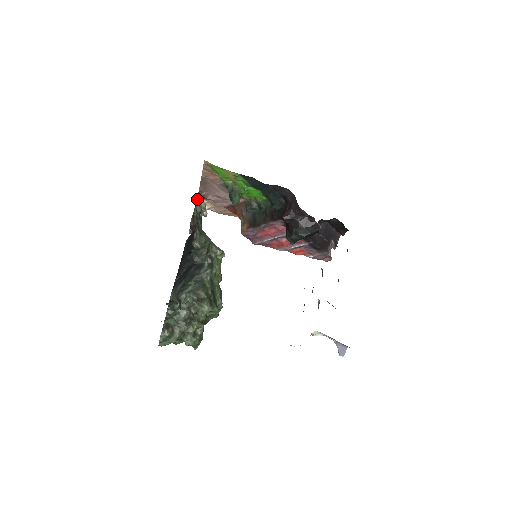
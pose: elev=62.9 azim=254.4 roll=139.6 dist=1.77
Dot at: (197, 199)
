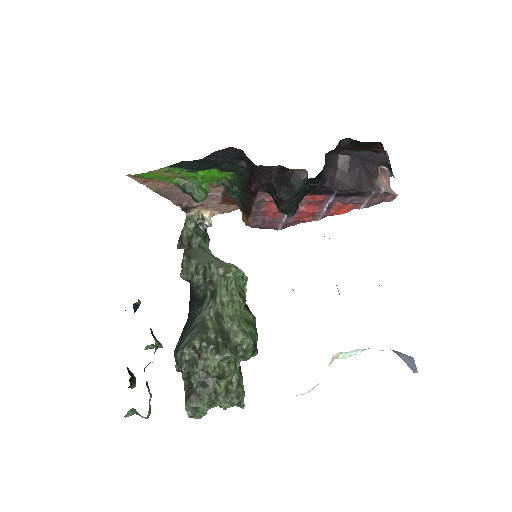
Dot at: (186, 213)
